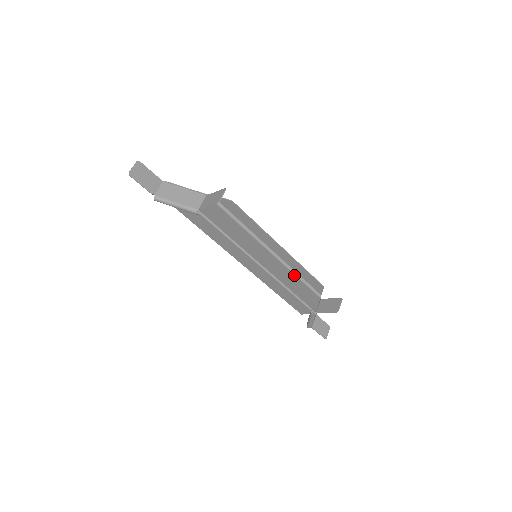
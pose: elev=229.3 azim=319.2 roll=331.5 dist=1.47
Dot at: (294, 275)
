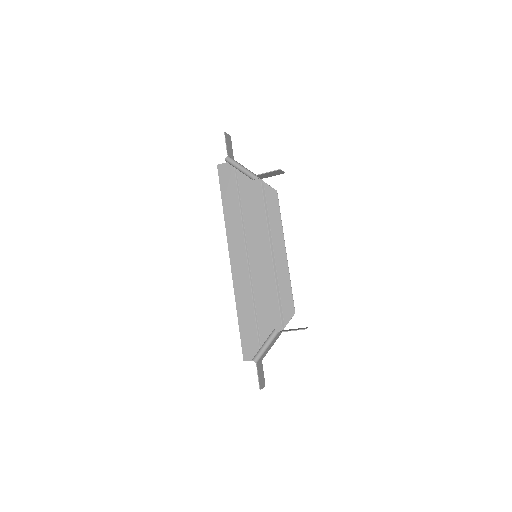
Dot at: (276, 290)
